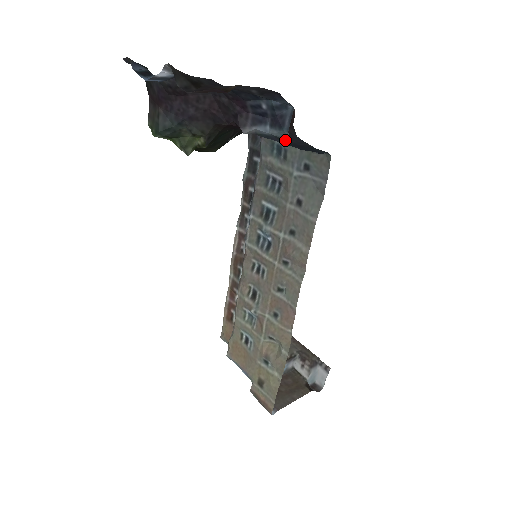
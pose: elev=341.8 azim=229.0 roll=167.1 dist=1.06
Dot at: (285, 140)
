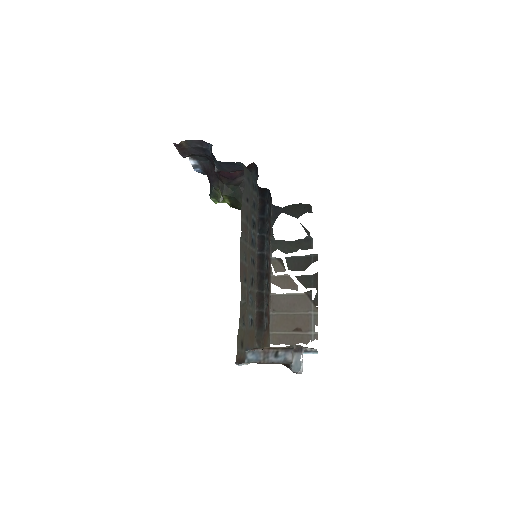
Dot at: (214, 160)
